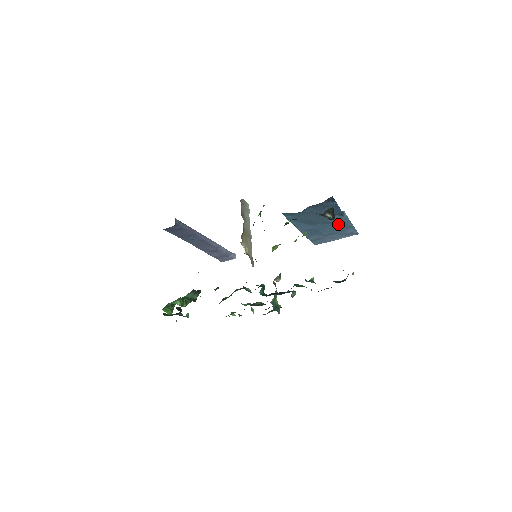
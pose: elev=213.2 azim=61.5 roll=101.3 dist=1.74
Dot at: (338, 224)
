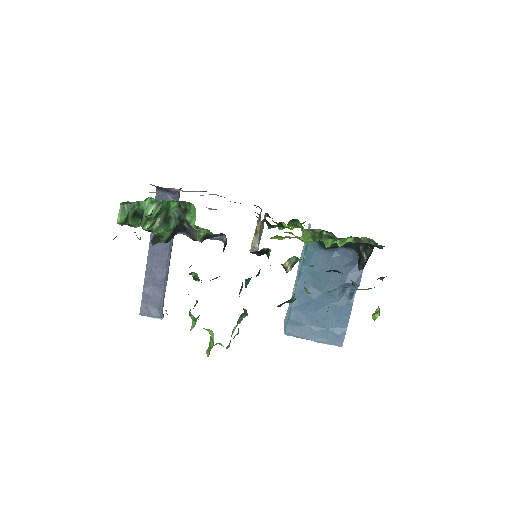
Dot at: (337, 309)
